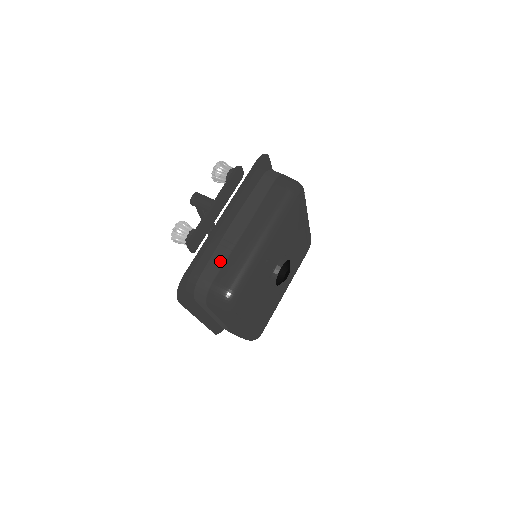
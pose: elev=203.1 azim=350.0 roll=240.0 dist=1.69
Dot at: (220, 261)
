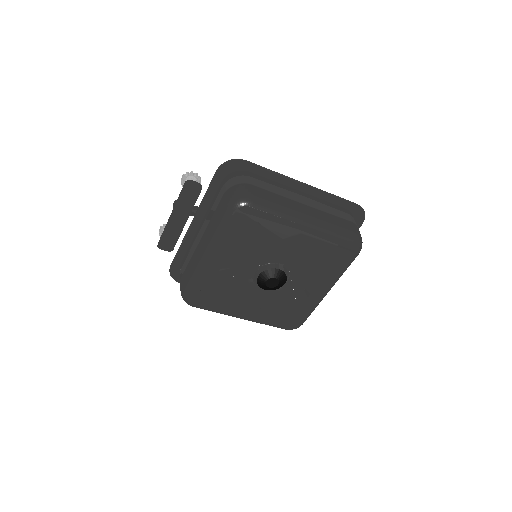
Dot at: (187, 262)
